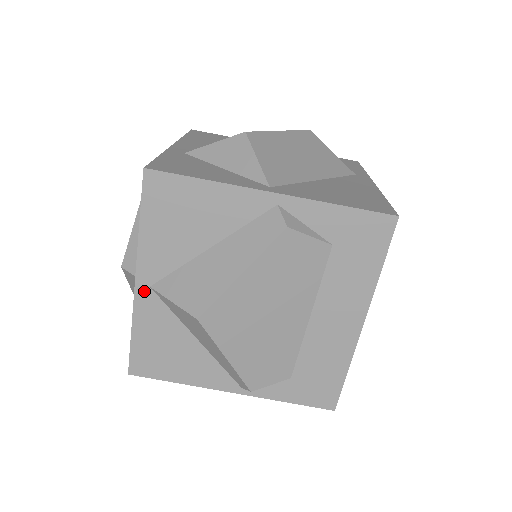
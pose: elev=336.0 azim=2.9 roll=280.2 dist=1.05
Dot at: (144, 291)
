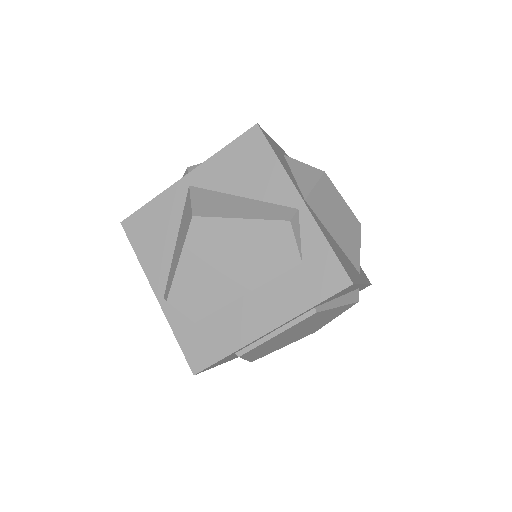
Dot at: (184, 185)
